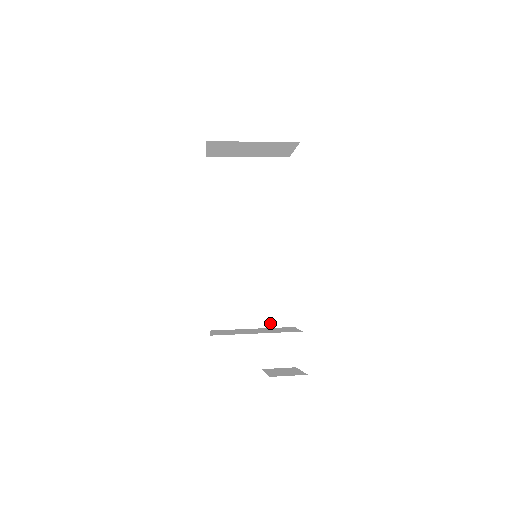
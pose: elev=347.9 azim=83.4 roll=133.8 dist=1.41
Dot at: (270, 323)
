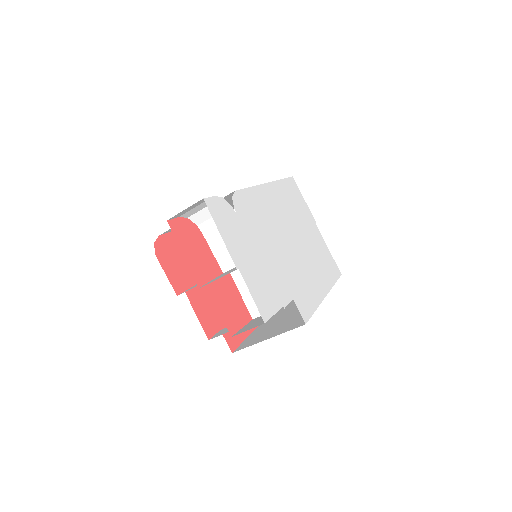
Dot at: occluded
